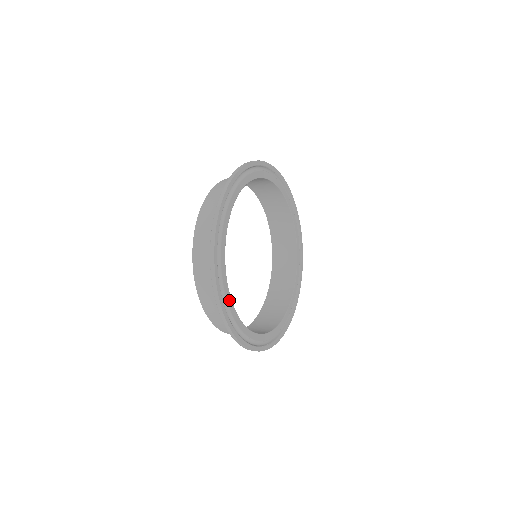
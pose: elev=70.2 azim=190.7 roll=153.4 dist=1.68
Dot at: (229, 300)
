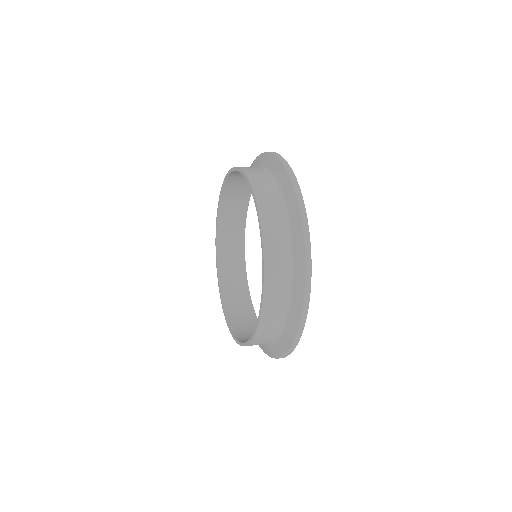
Dot at: occluded
